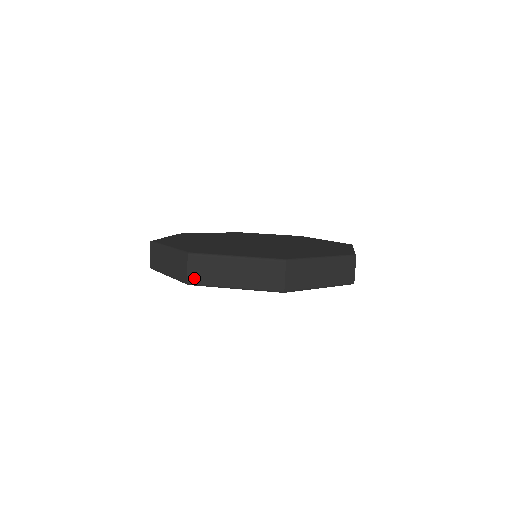
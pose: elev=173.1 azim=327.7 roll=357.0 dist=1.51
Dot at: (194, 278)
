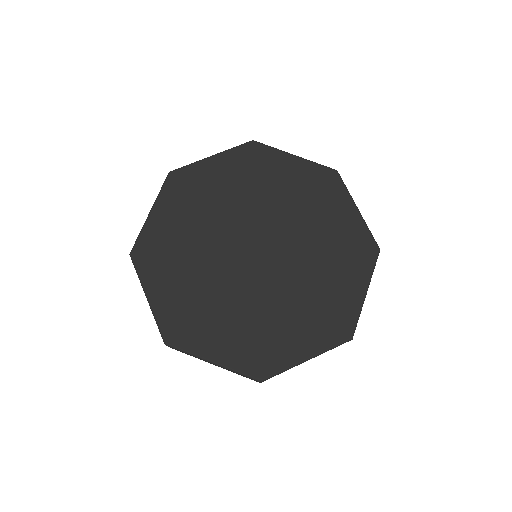
Dot at: occluded
